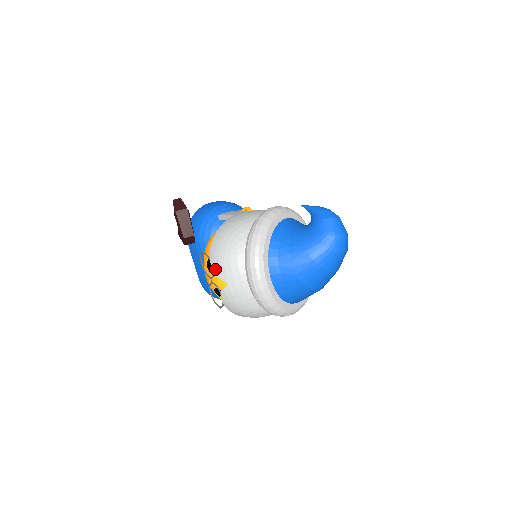
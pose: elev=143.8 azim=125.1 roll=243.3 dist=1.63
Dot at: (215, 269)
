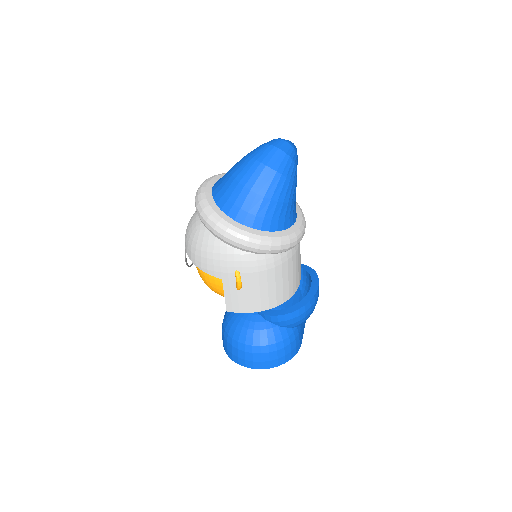
Dot at: occluded
